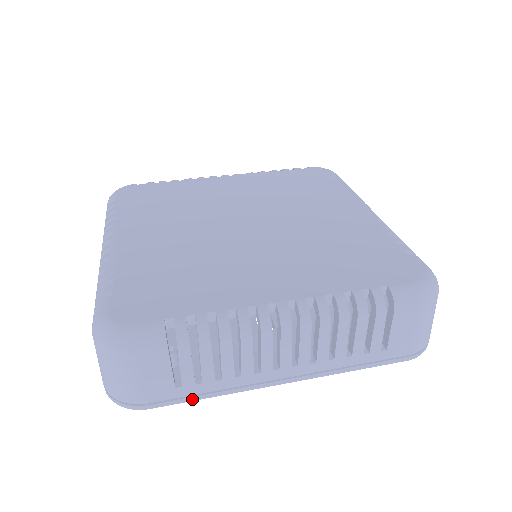
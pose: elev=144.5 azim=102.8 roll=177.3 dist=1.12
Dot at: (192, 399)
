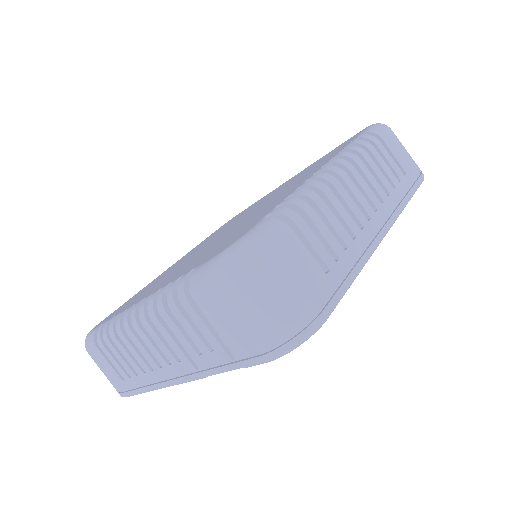
Dot at: (347, 284)
